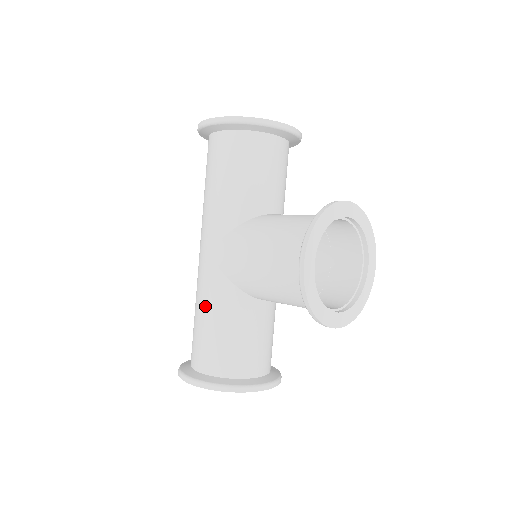
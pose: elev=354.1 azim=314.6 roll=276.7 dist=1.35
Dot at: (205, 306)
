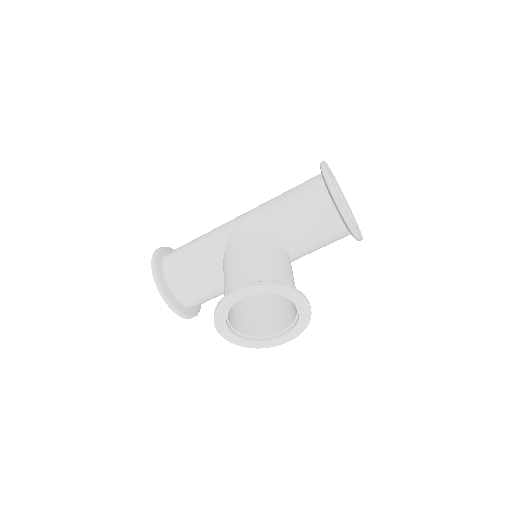
Dot at: (203, 241)
